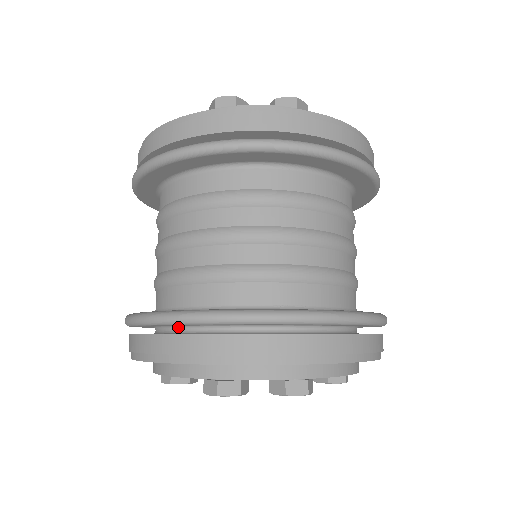
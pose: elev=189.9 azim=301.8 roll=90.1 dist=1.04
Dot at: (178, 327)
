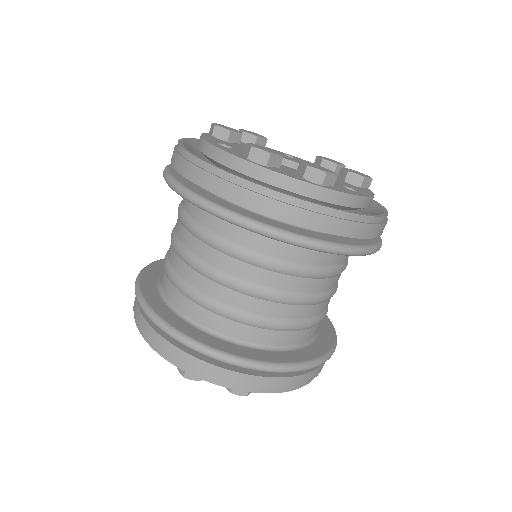
Dot at: occluded
